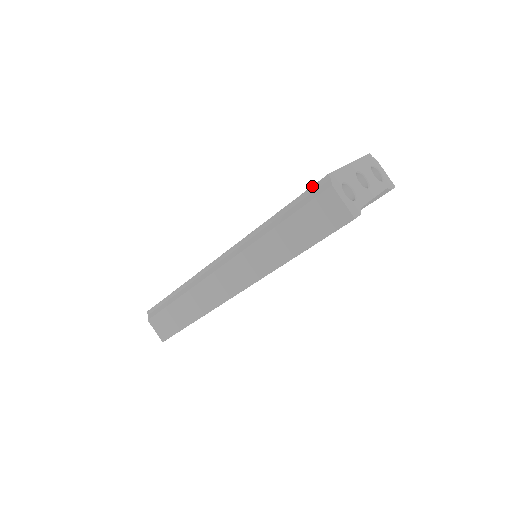
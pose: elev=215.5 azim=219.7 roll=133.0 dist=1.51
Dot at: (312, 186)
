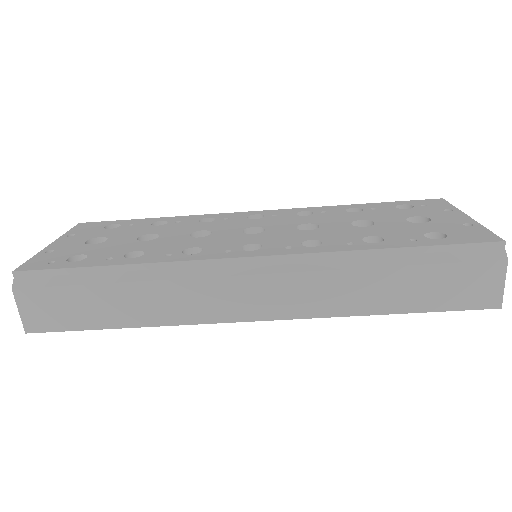
Dot at: (475, 243)
